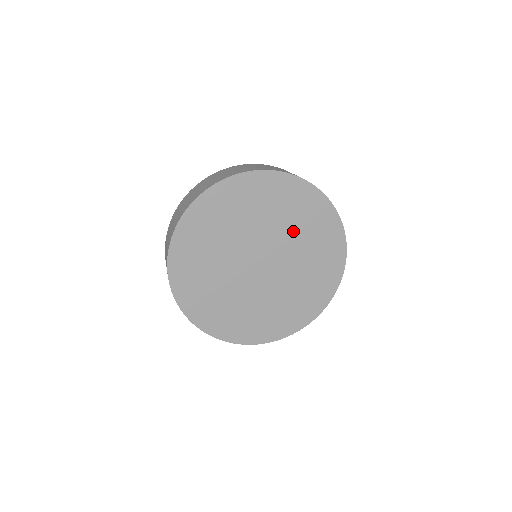
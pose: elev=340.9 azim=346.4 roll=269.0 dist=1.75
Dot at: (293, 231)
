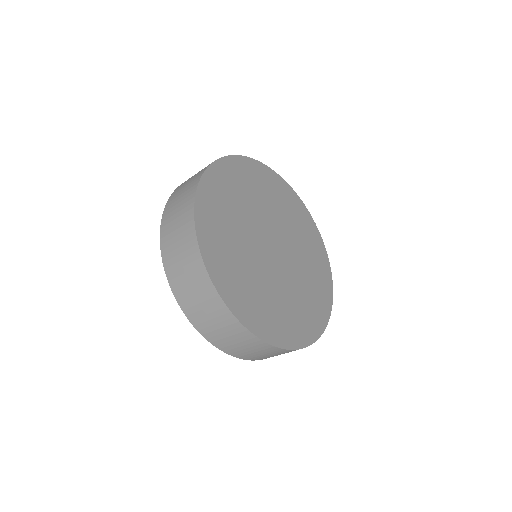
Dot at: (292, 228)
